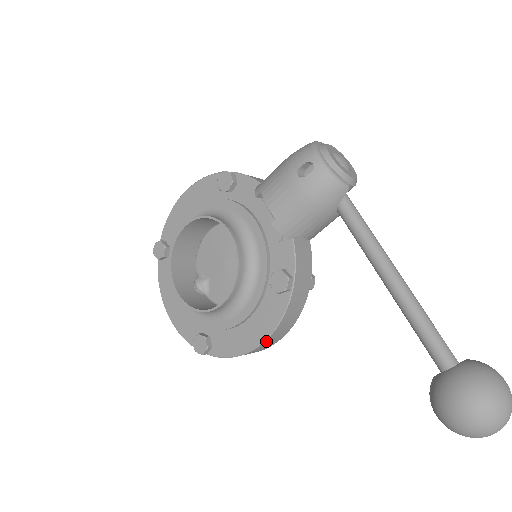
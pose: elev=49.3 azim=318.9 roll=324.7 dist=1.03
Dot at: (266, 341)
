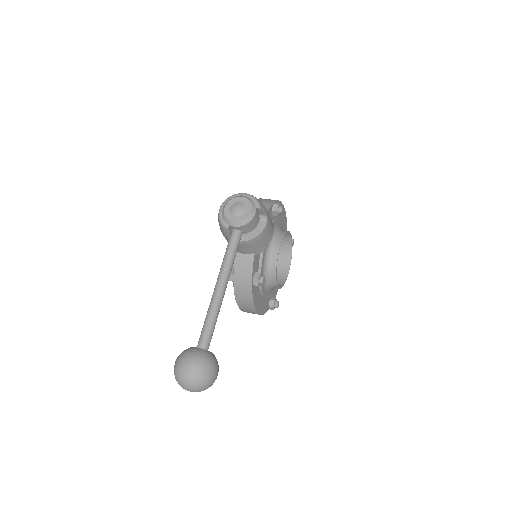
Dot at: (240, 307)
